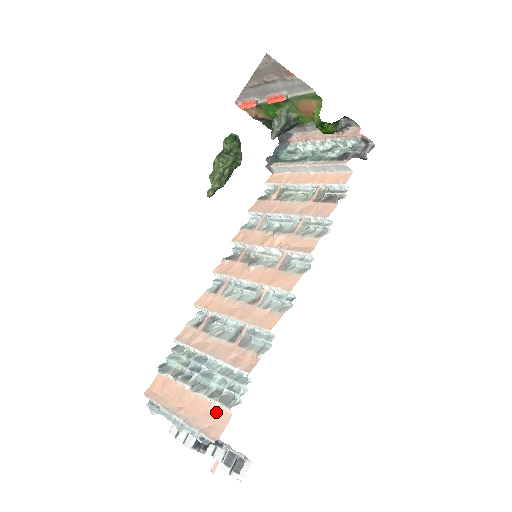
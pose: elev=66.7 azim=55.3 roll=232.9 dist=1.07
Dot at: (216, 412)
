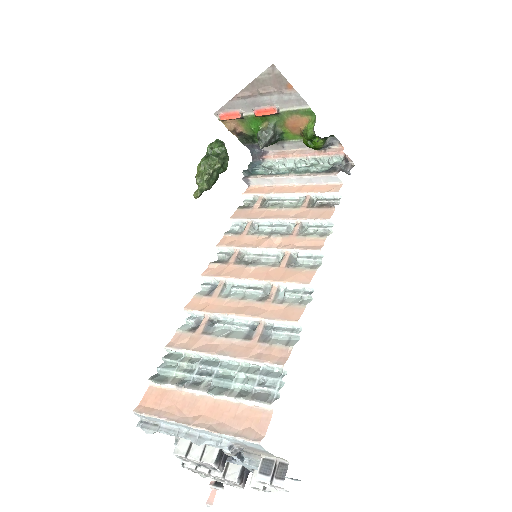
Dot at: (250, 412)
